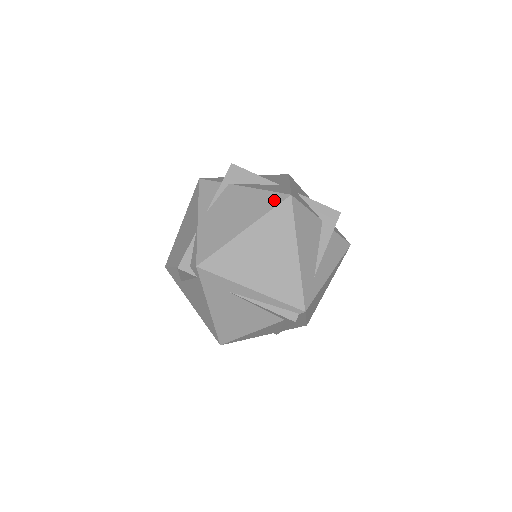
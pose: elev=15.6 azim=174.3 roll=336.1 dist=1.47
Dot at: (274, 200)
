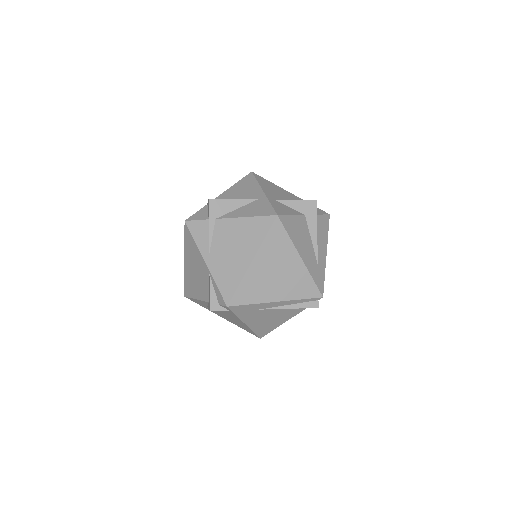
Dot at: (265, 225)
